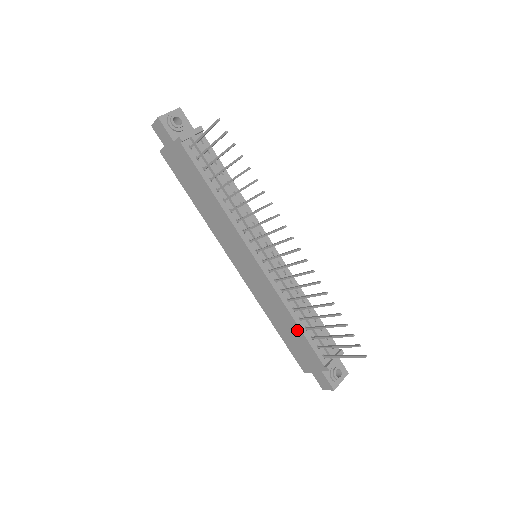
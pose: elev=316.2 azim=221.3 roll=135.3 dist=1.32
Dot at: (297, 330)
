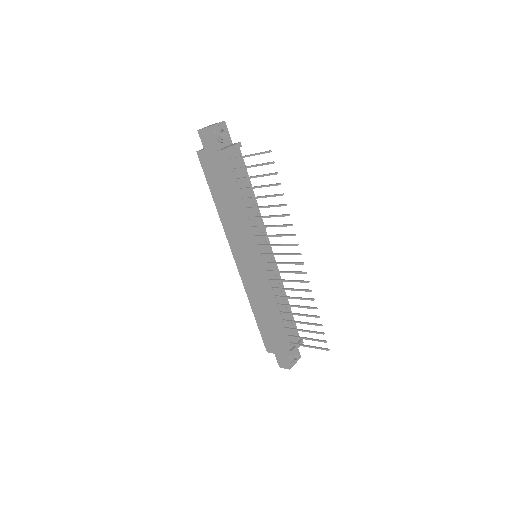
Dot at: (275, 320)
